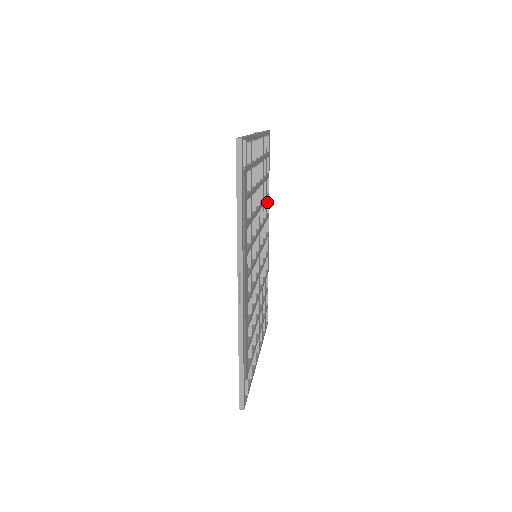
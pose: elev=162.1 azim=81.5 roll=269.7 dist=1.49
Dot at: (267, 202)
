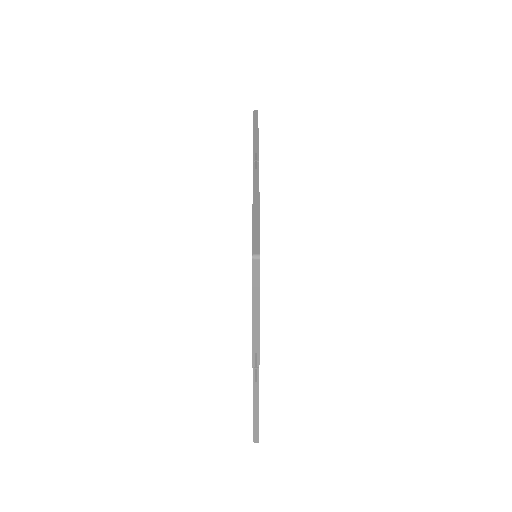
Dot at: occluded
